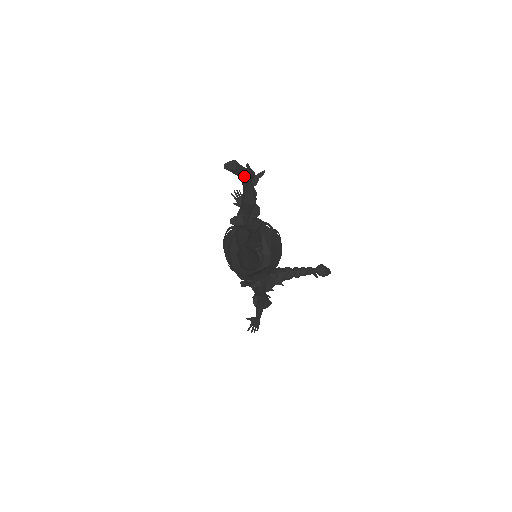
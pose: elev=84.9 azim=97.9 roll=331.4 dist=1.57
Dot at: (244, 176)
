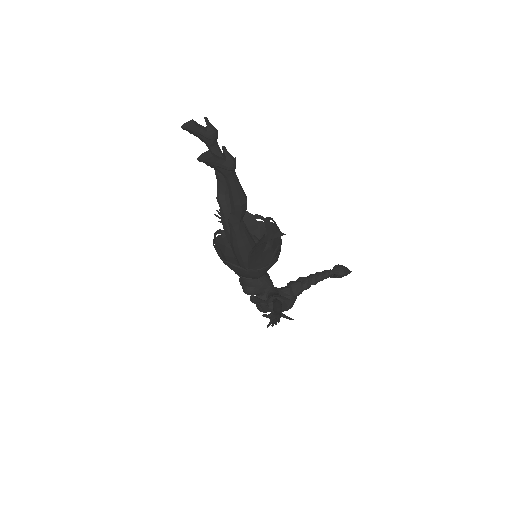
Dot at: (206, 134)
